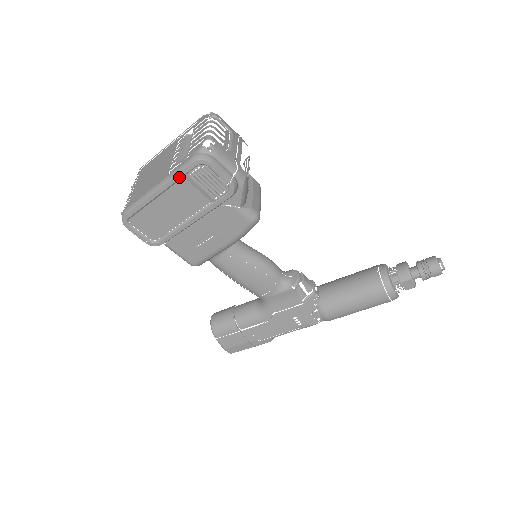
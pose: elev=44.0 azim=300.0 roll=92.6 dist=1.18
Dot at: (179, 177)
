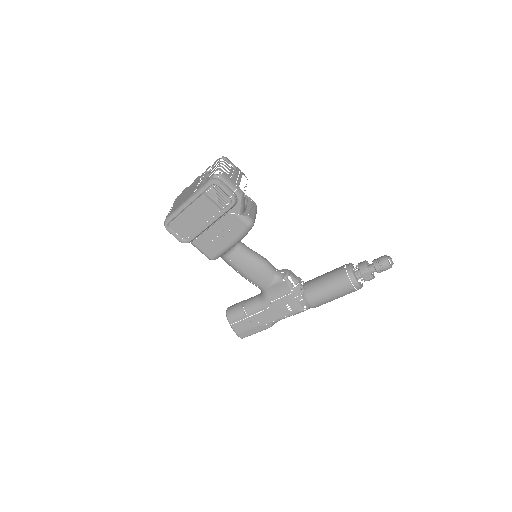
Dot at: (200, 194)
